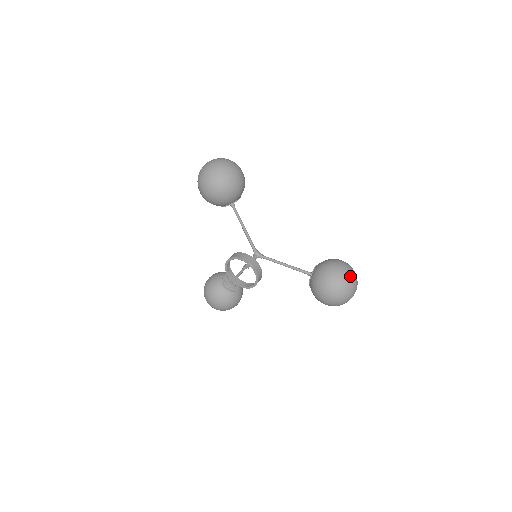
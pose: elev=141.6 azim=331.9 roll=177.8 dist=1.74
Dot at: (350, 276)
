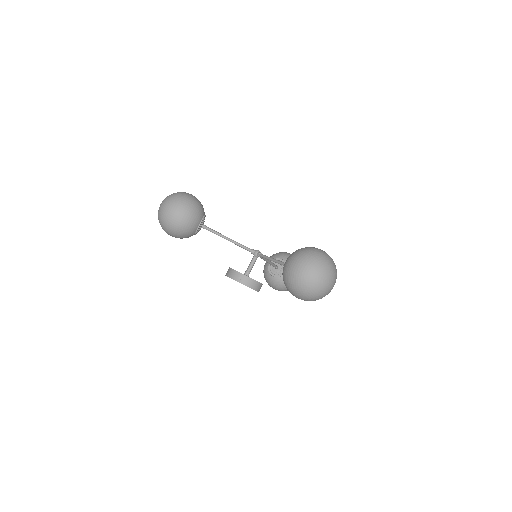
Dot at: (306, 273)
